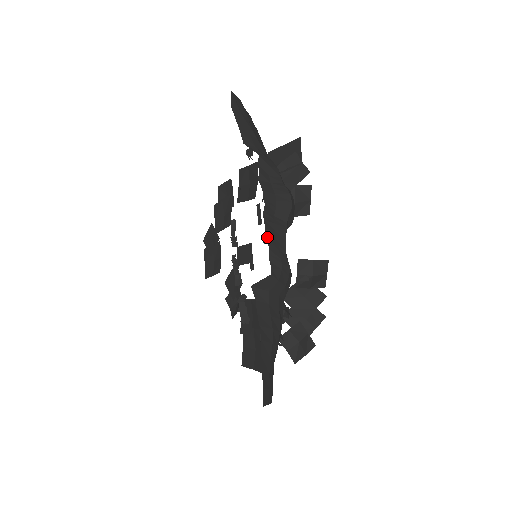
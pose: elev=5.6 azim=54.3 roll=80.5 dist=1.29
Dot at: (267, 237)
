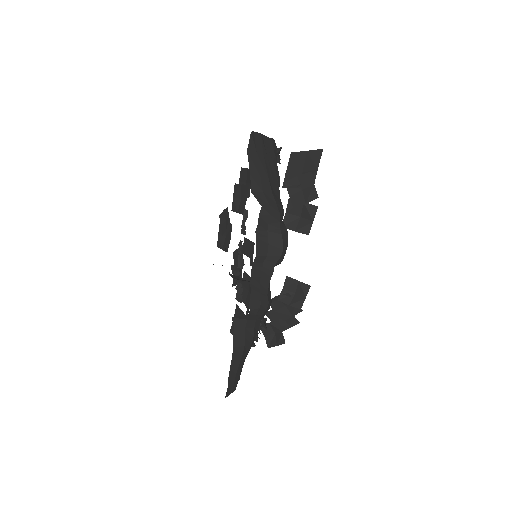
Dot at: (251, 286)
